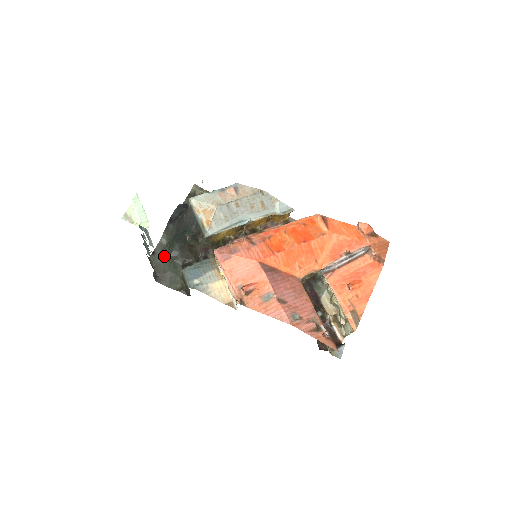
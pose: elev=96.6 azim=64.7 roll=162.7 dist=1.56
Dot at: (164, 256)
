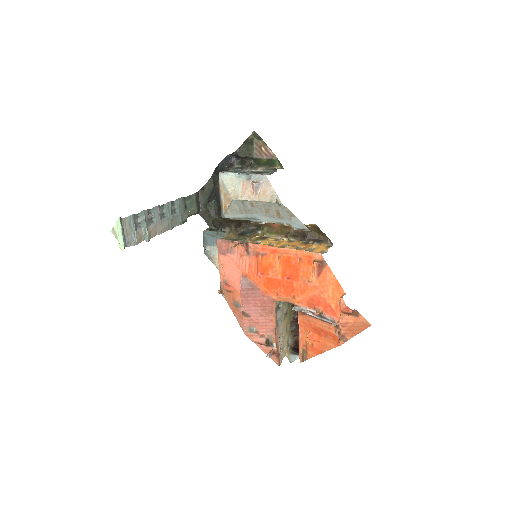
Dot at: occluded
